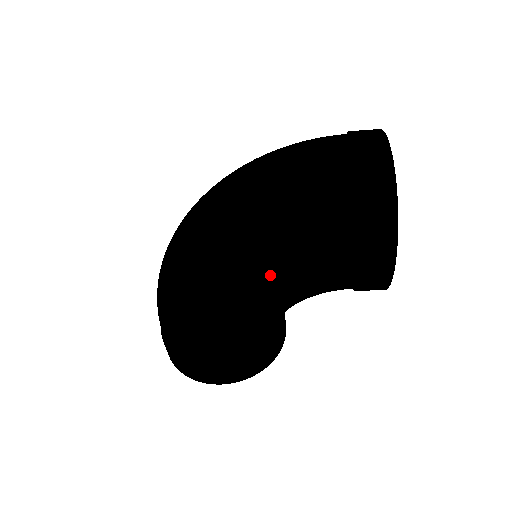
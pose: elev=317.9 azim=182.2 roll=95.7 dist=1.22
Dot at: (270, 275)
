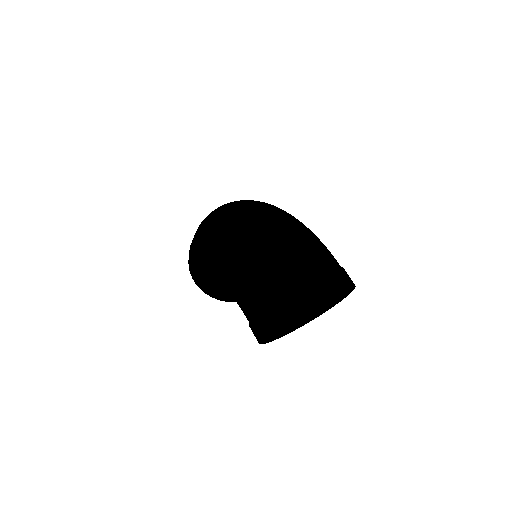
Dot at: (224, 274)
